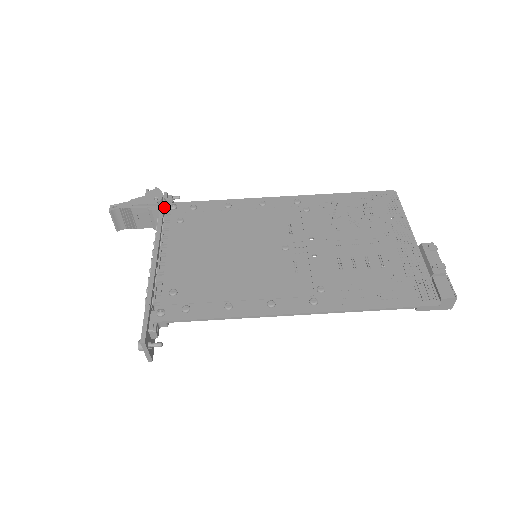
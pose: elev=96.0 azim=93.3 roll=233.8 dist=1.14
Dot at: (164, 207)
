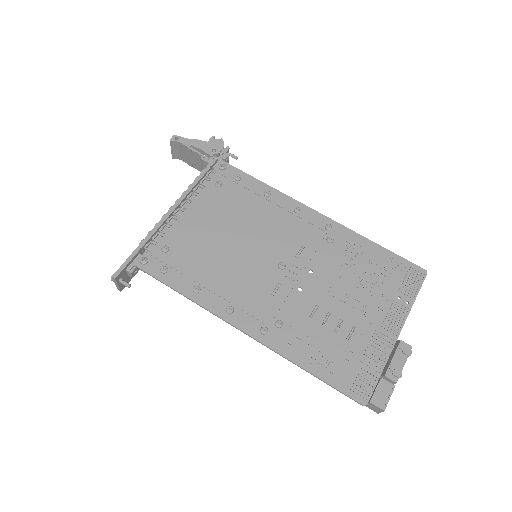
Dot at: (215, 162)
